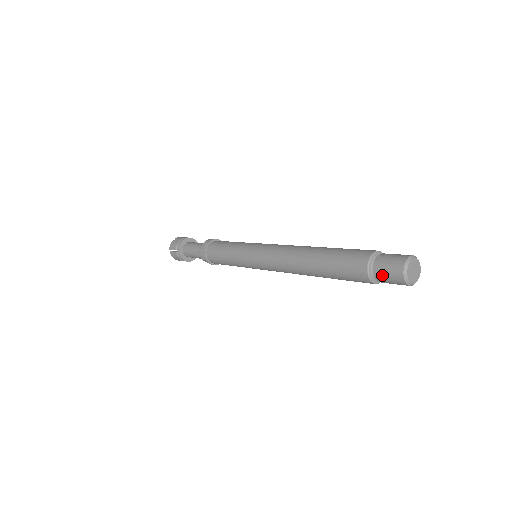
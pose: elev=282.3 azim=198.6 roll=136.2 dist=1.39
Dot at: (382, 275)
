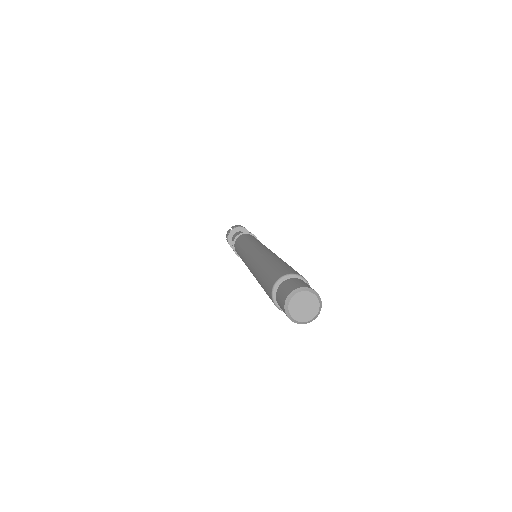
Dot at: (281, 288)
